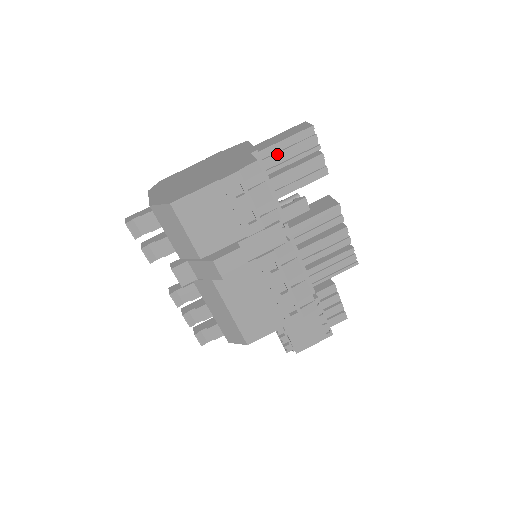
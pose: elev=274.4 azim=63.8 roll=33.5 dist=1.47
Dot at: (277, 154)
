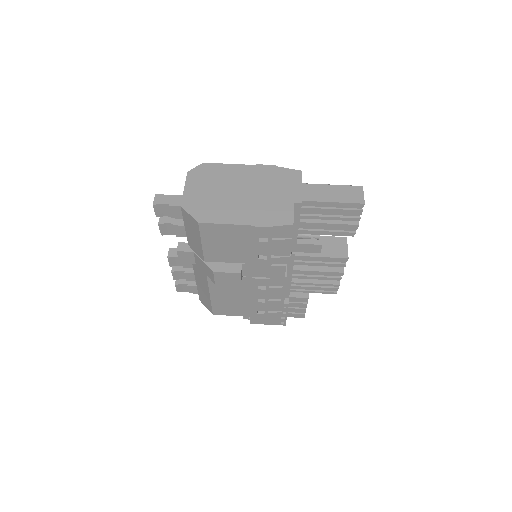
Dot at: (318, 209)
